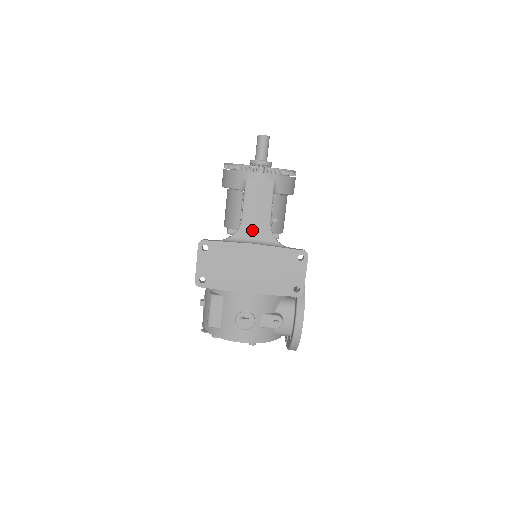
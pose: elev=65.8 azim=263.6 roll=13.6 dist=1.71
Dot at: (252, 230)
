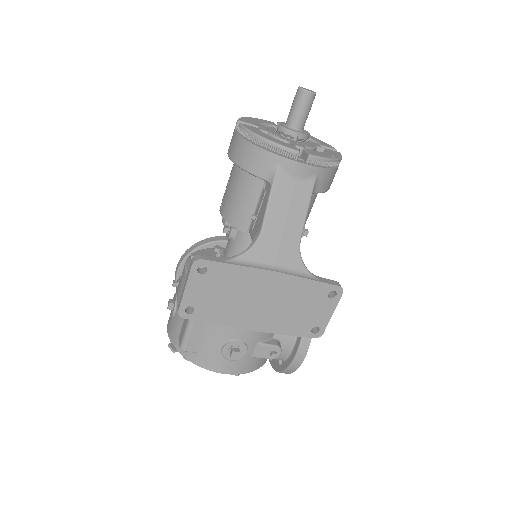
Dot at: (274, 248)
